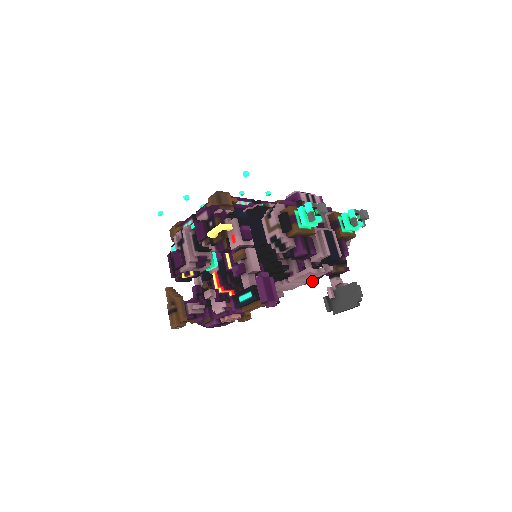
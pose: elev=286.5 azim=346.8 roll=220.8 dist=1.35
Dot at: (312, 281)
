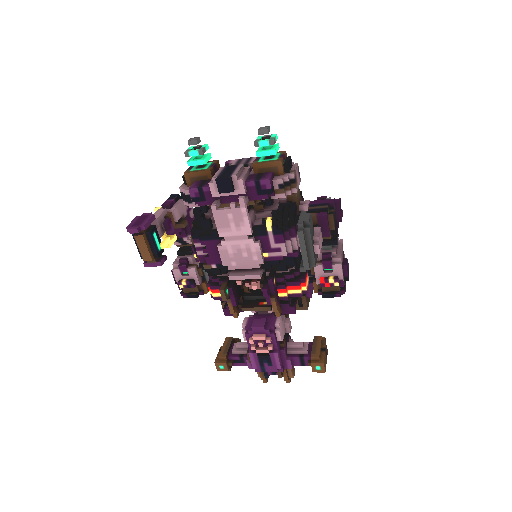
Dot at: (283, 245)
